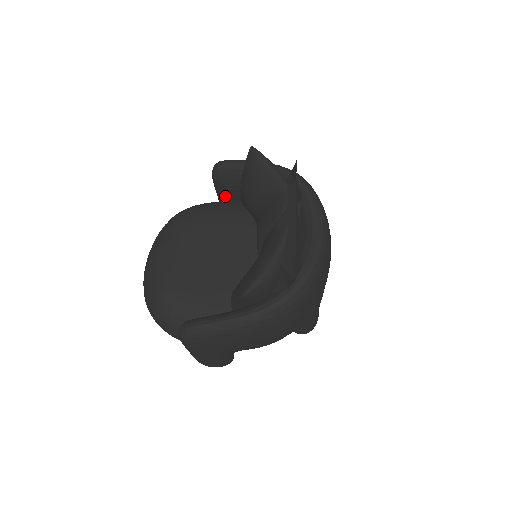
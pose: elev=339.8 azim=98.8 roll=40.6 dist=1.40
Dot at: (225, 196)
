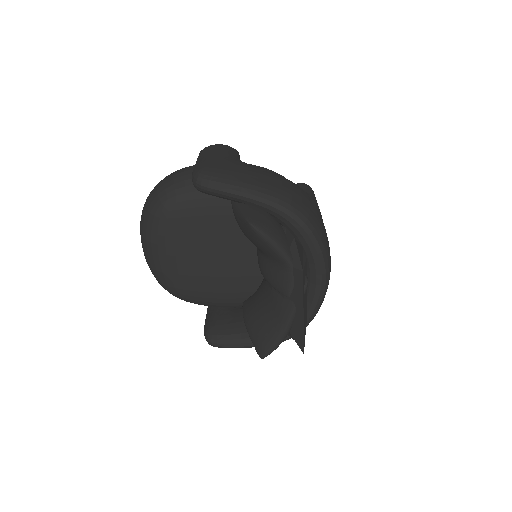
Dot at: occluded
